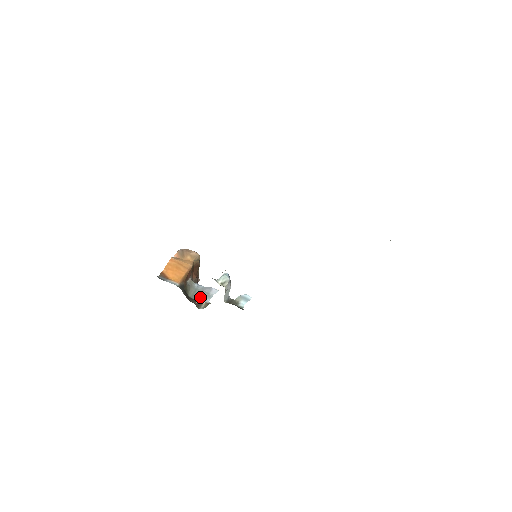
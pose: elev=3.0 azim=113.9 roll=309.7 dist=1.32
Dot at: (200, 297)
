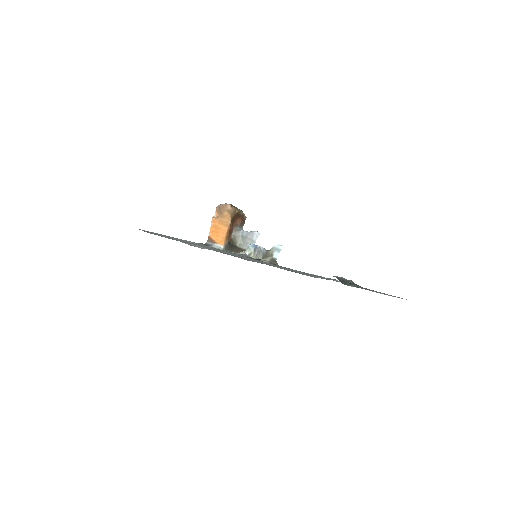
Dot at: (246, 244)
